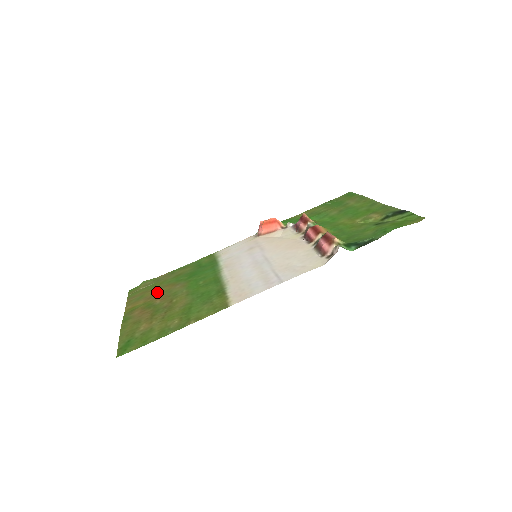
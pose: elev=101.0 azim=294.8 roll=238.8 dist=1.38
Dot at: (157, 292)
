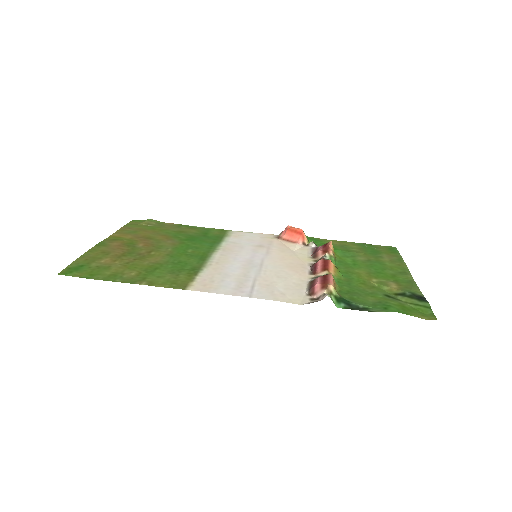
Dot at: (149, 236)
